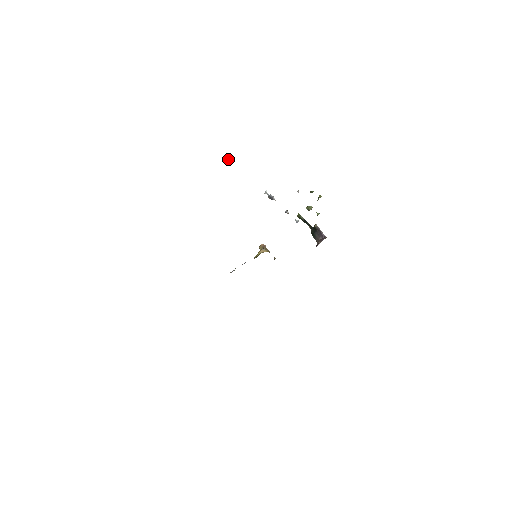
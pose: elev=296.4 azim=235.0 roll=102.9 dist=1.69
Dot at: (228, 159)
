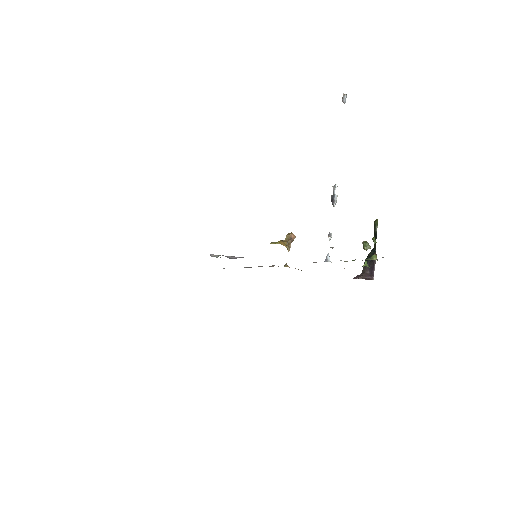
Dot at: occluded
